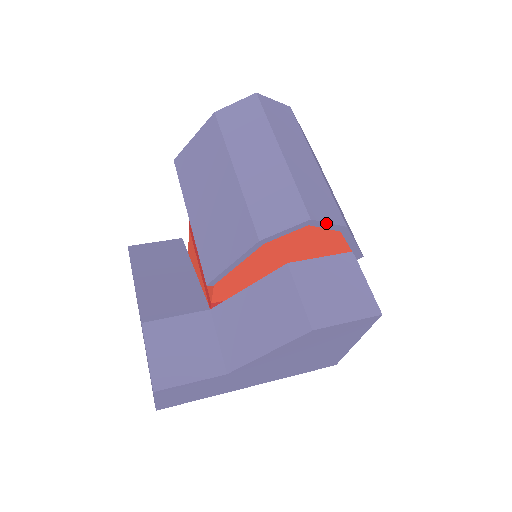
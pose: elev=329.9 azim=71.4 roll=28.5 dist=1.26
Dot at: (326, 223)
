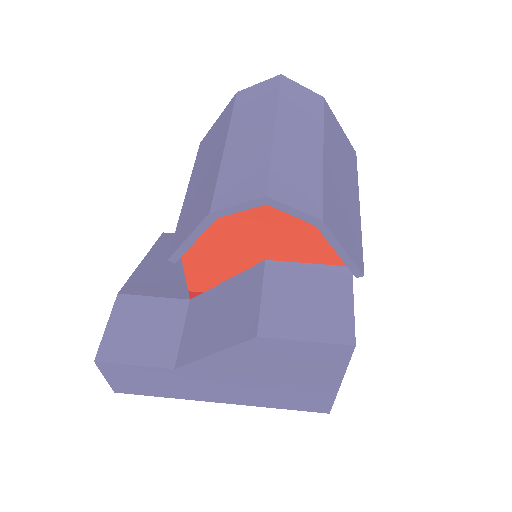
Dot at: (290, 207)
